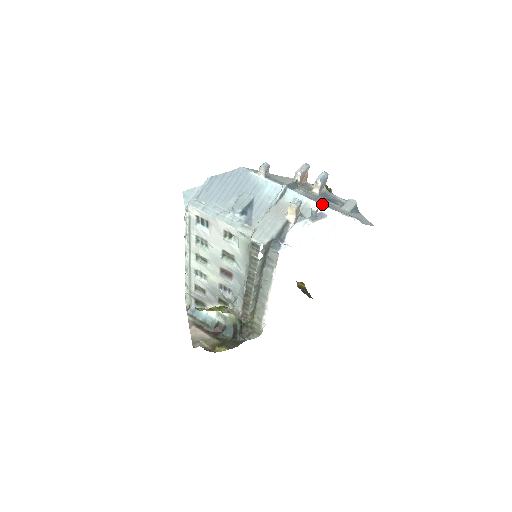
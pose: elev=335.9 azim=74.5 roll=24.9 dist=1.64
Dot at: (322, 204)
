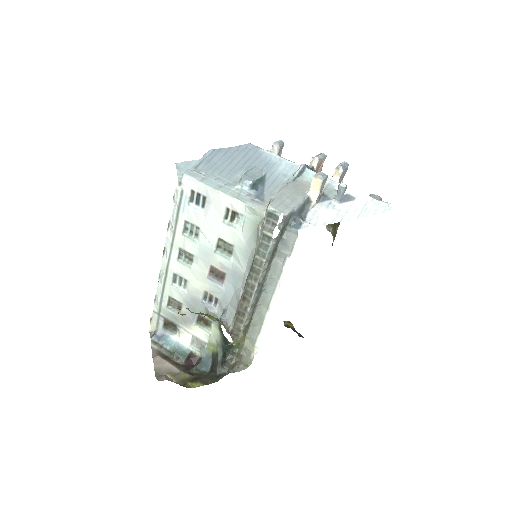
Dot at: (348, 187)
